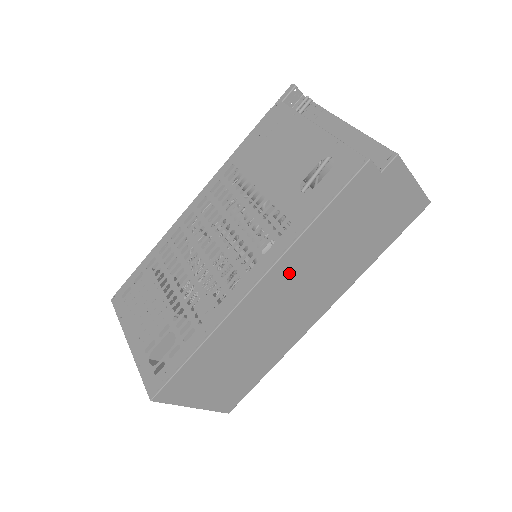
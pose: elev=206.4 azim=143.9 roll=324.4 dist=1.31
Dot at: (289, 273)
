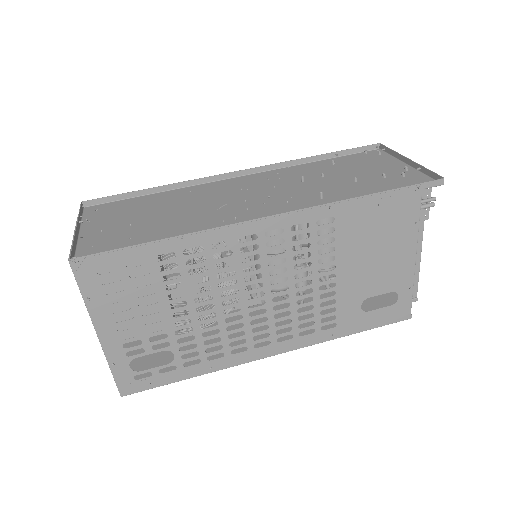
Dot at: occluded
